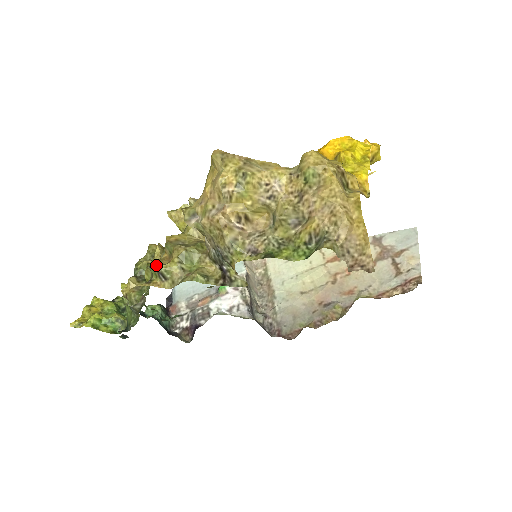
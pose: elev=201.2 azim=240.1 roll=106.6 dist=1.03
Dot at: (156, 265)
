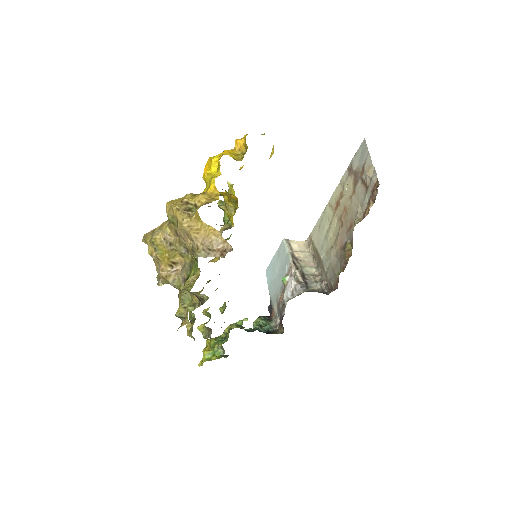
Dot at: occluded
